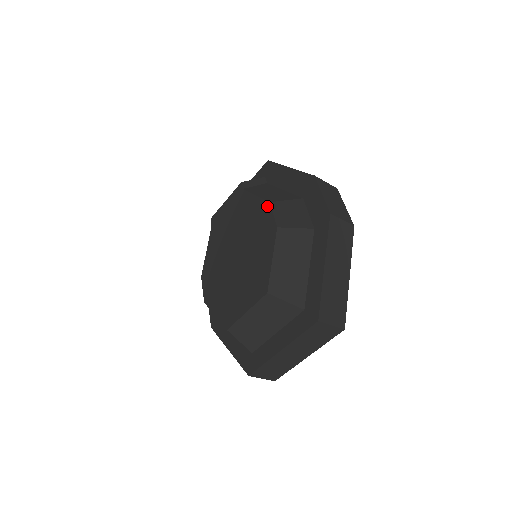
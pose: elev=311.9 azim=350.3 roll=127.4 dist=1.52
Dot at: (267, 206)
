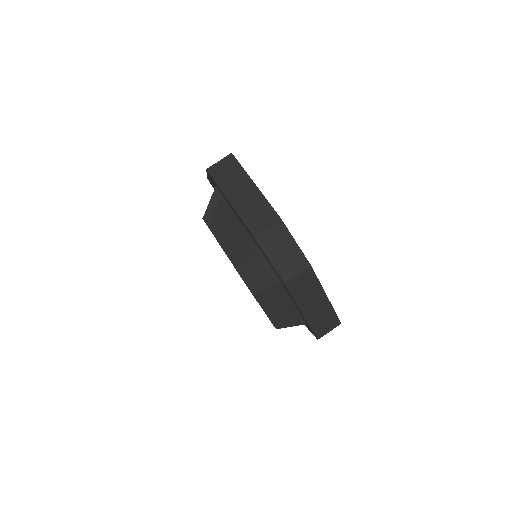
Dot at: (236, 270)
